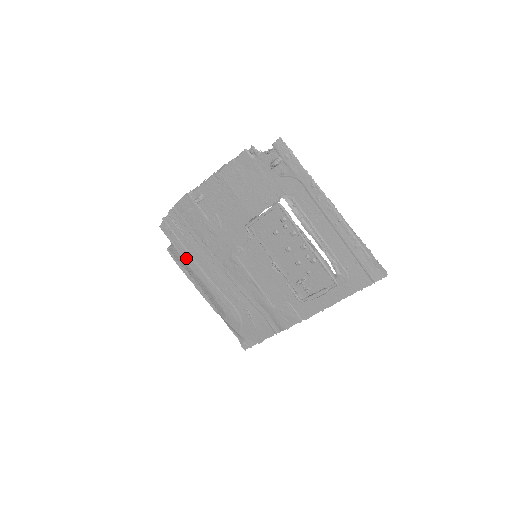
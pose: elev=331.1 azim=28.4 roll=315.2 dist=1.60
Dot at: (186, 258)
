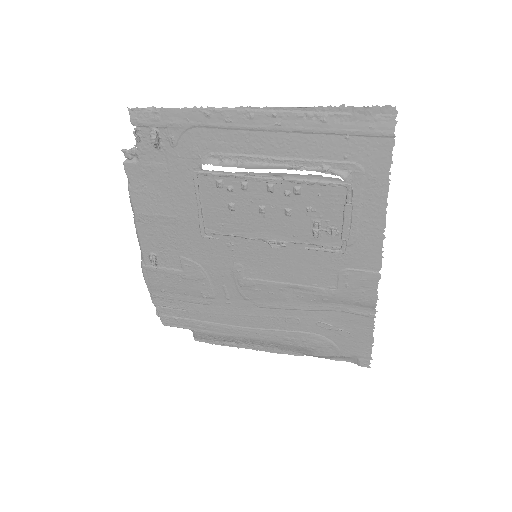
Dot at: (214, 330)
